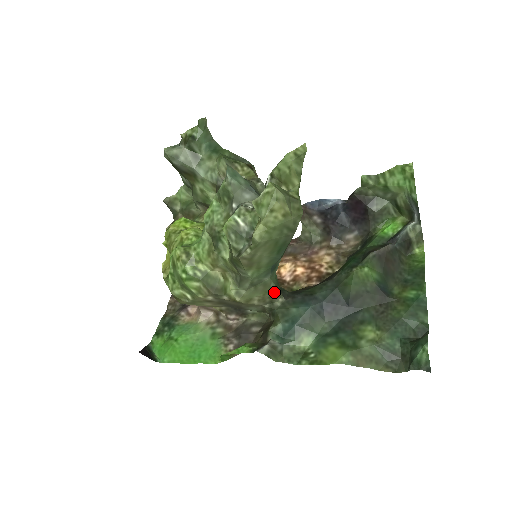
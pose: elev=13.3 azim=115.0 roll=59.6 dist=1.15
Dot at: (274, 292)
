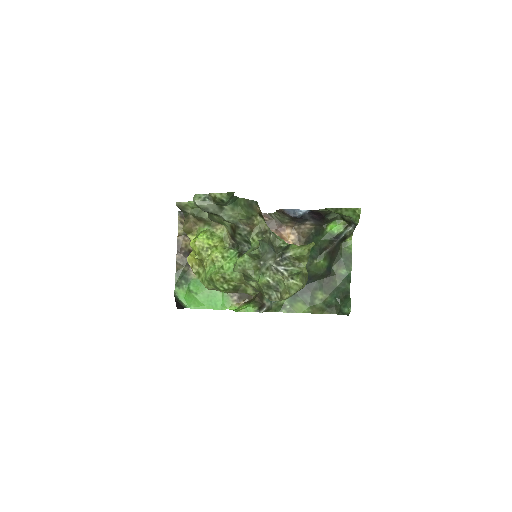
Dot at: occluded
